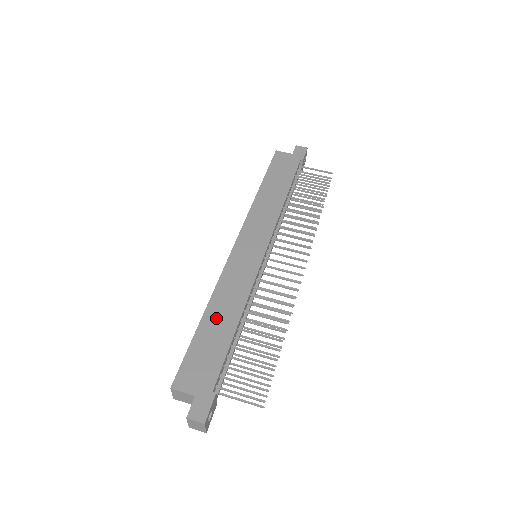
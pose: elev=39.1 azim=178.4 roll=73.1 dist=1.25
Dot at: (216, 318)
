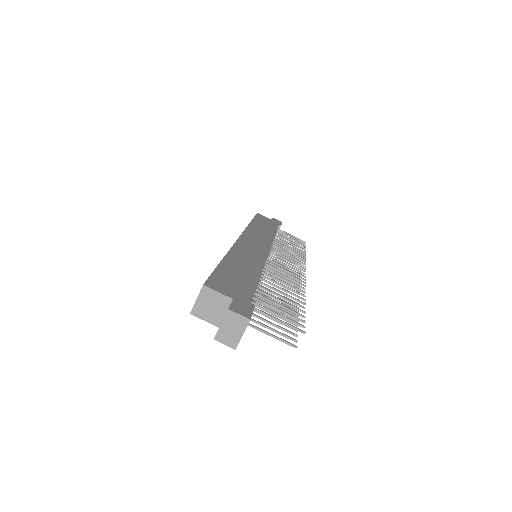
Dot at: (238, 264)
